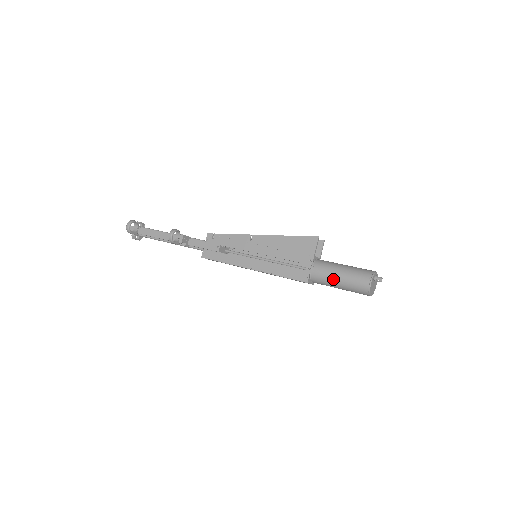
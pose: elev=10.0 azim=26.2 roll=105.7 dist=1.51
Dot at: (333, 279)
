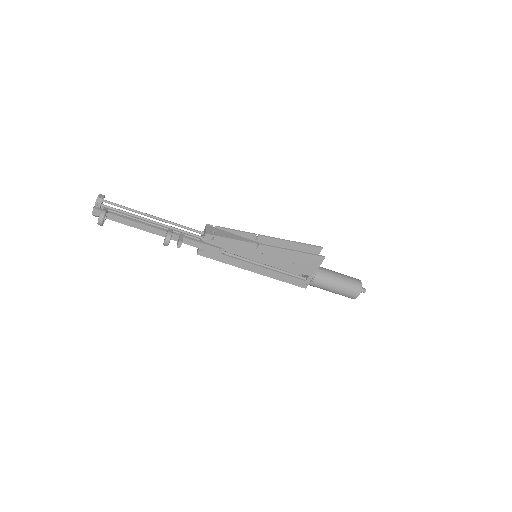
Dot at: (329, 290)
